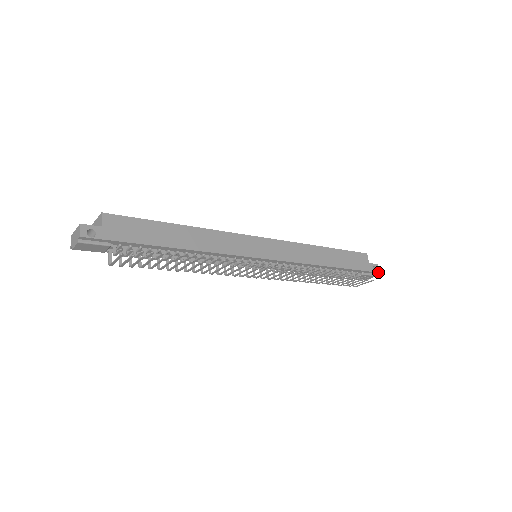
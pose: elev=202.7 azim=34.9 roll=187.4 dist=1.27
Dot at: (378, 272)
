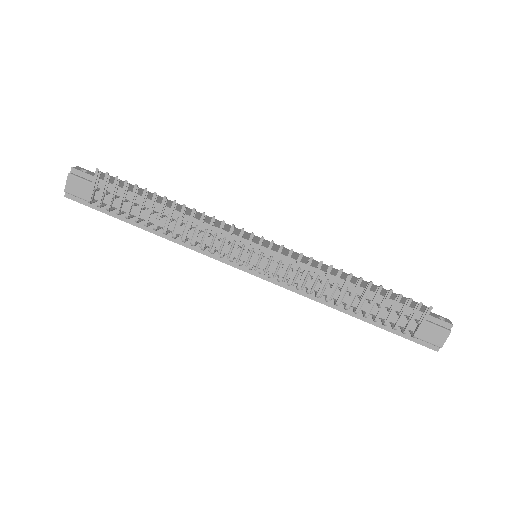
Dot at: (450, 323)
